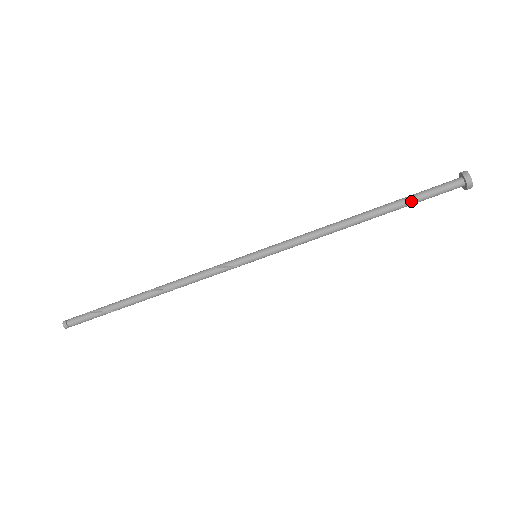
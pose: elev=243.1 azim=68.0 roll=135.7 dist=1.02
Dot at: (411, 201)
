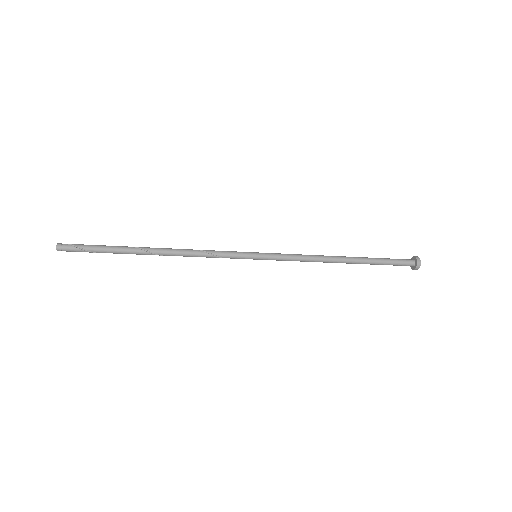
Dot at: (377, 264)
